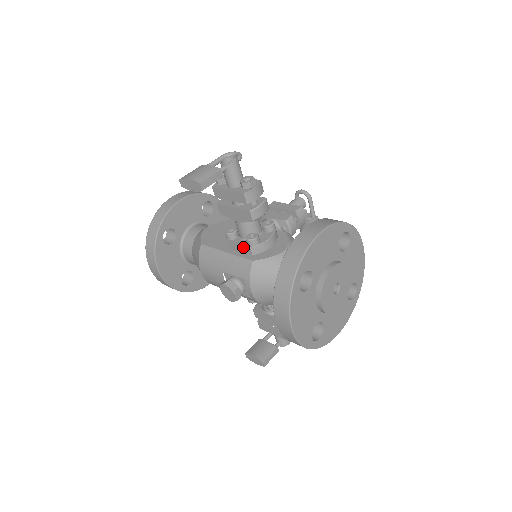
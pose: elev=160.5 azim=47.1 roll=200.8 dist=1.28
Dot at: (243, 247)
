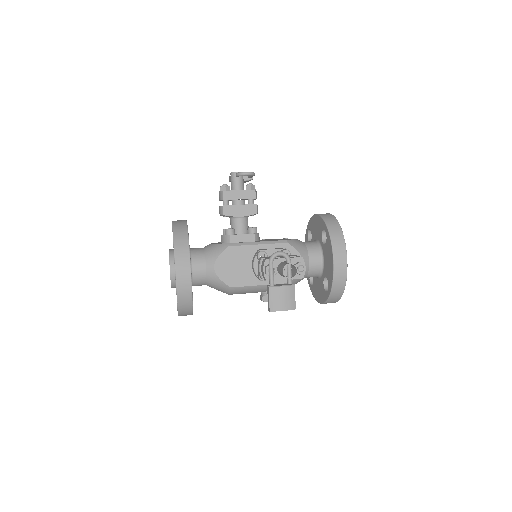
Dot at: occluded
